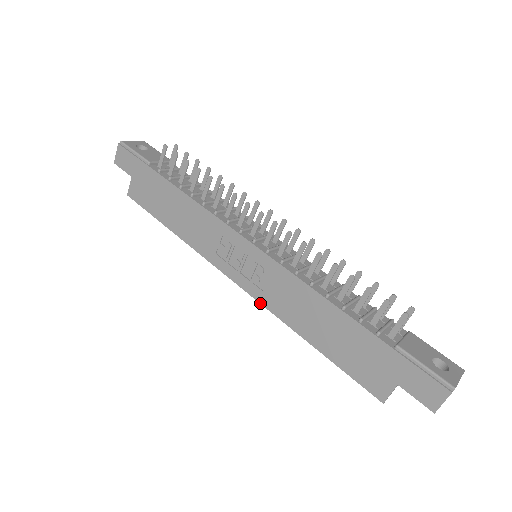
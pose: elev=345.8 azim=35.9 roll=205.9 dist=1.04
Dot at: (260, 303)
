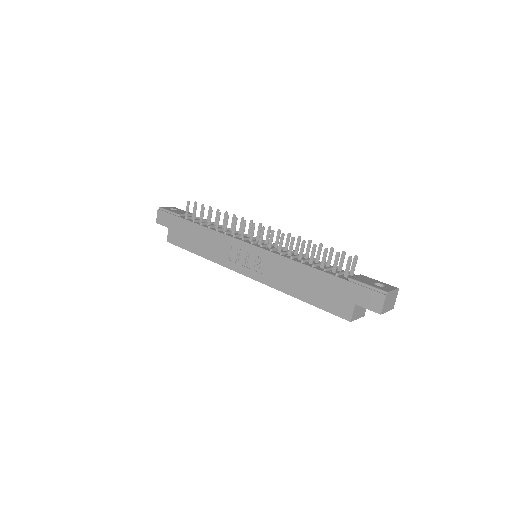
Dot at: (262, 283)
